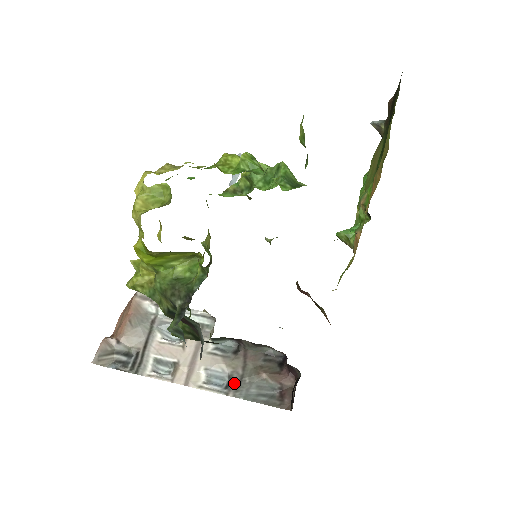
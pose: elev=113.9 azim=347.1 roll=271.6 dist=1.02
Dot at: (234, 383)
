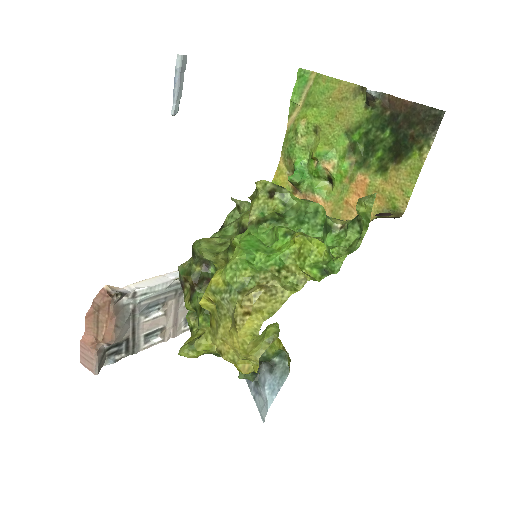
Dot at: occluded
